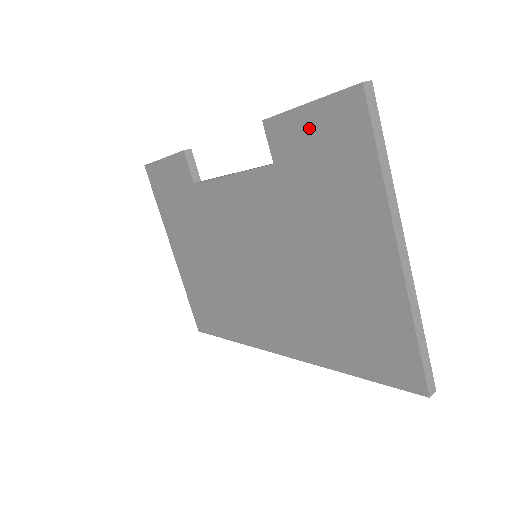
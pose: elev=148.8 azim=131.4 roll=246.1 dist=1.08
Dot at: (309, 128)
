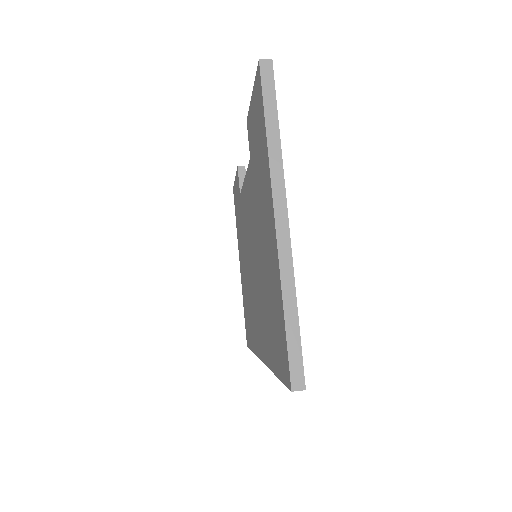
Dot at: (253, 116)
